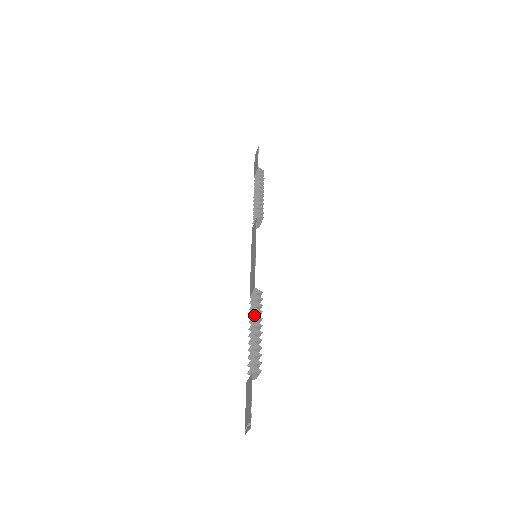
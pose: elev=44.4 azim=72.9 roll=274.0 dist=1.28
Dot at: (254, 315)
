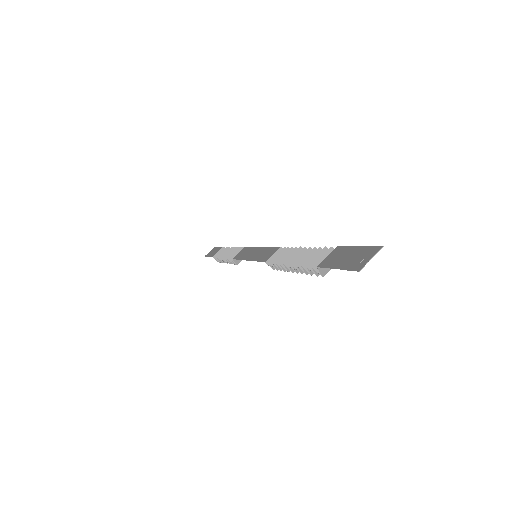
Dot at: (295, 249)
